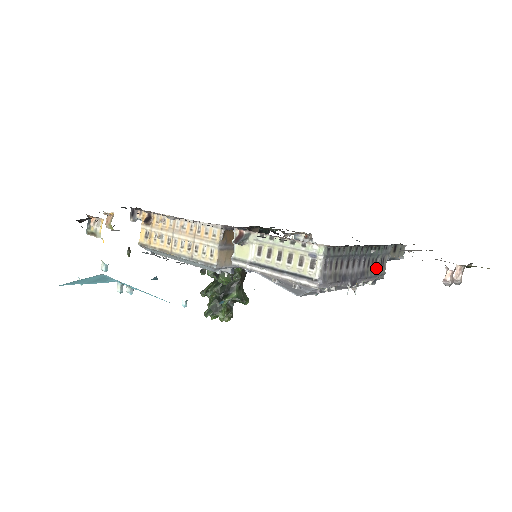
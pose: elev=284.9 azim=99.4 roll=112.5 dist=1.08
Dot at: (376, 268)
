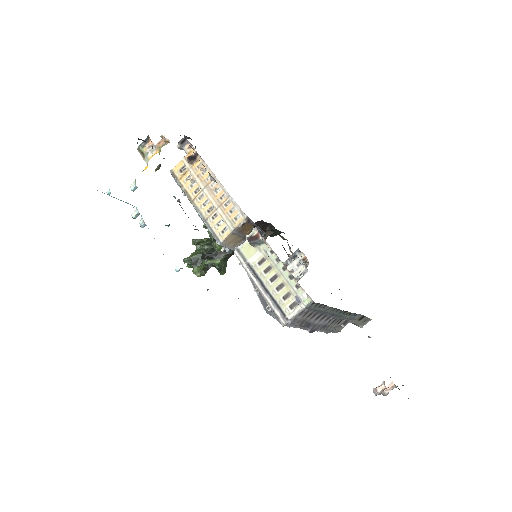
Dot at: (337, 326)
